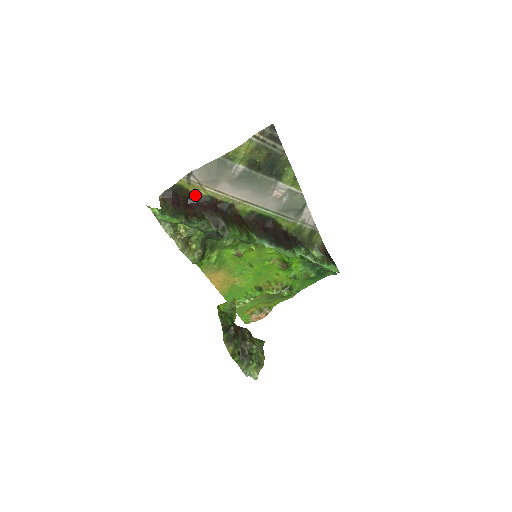
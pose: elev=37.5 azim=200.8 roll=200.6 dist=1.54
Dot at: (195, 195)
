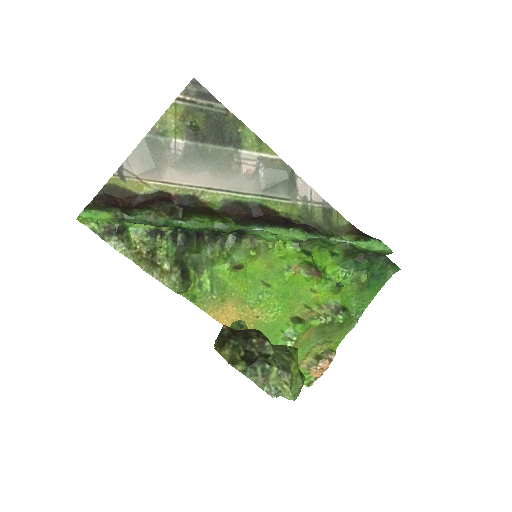
Dot at: (138, 195)
